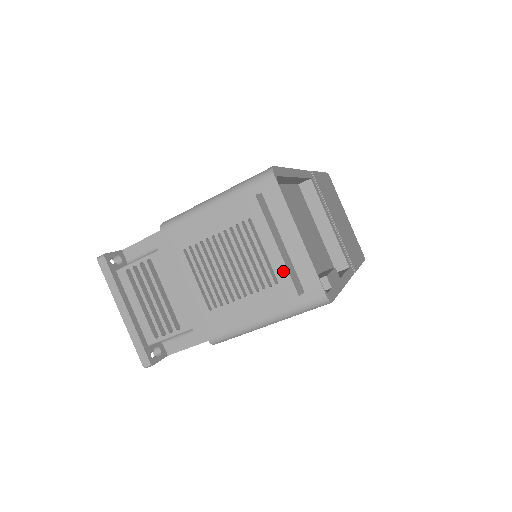
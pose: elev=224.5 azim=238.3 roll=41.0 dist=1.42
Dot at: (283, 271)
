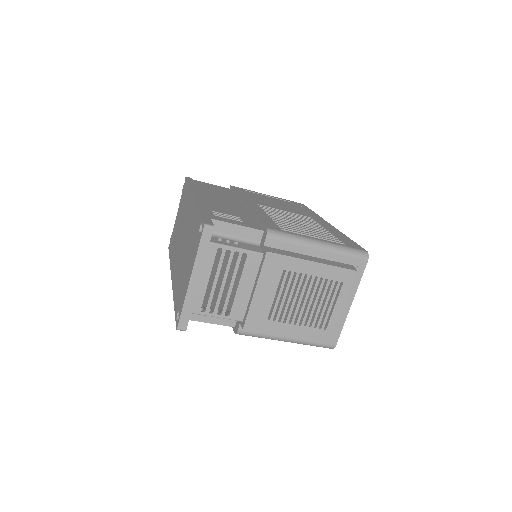
Dot at: (335, 325)
